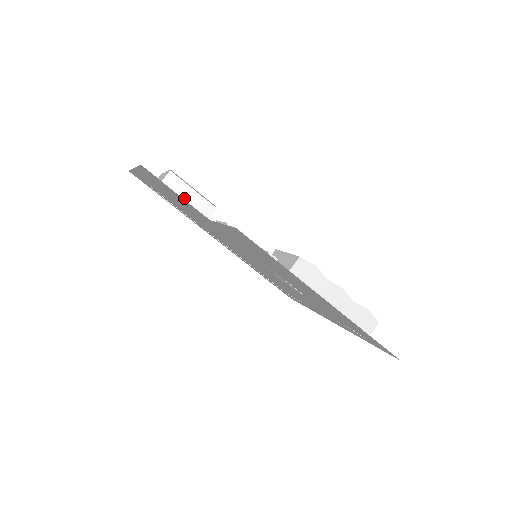
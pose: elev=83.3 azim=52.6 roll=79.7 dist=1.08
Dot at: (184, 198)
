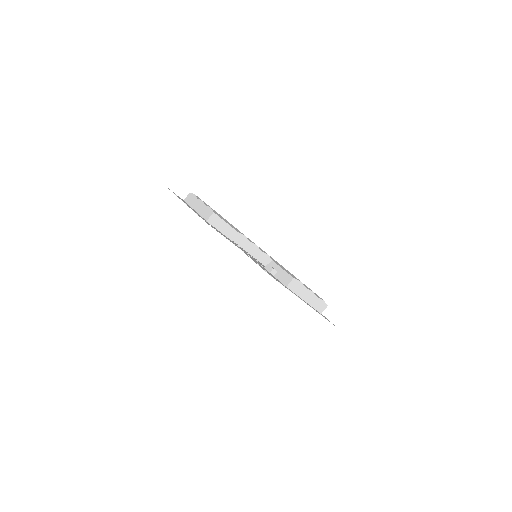
Dot at: (220, 228)
